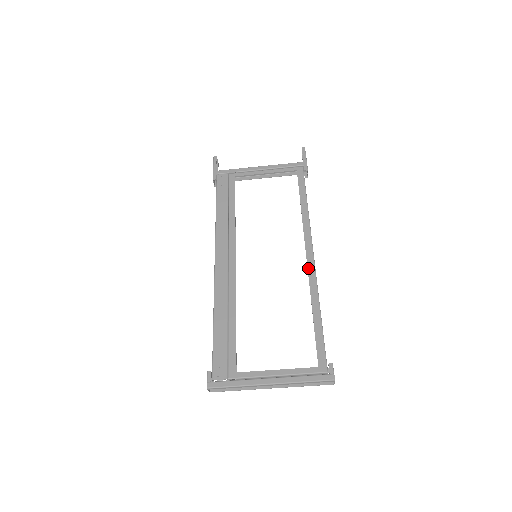
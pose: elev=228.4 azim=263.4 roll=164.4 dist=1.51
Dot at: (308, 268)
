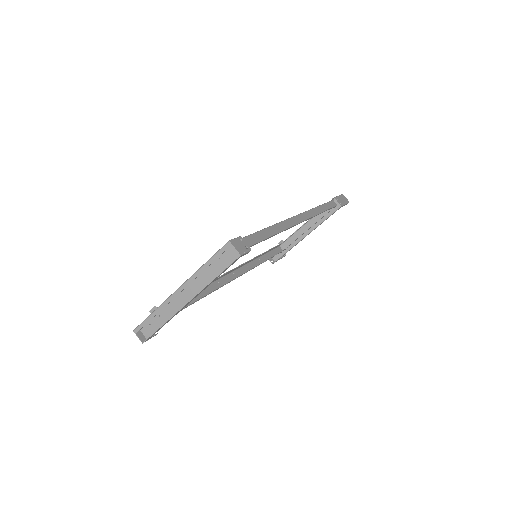
Dot at: occluded
